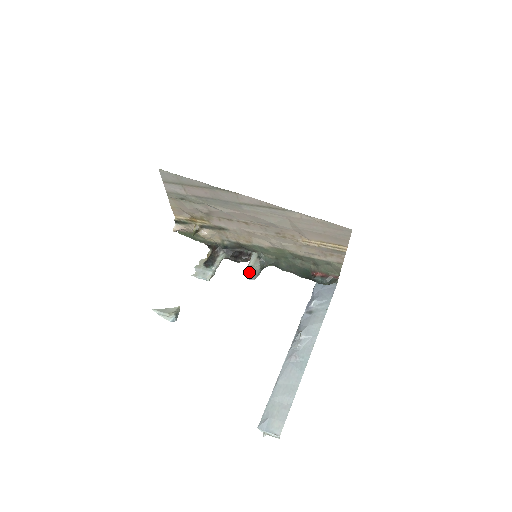
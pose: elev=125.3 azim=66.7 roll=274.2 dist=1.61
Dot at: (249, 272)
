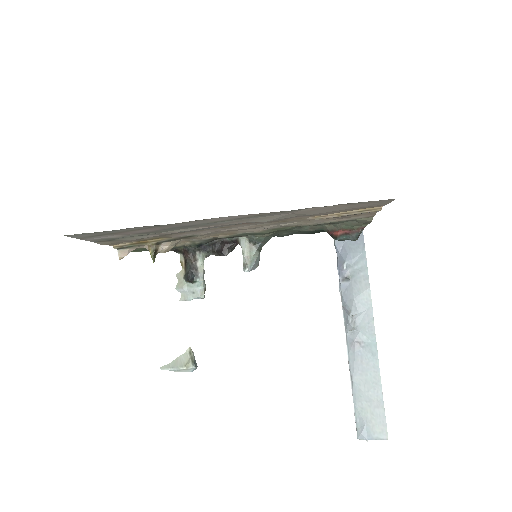
Dot at: (250, 267)
